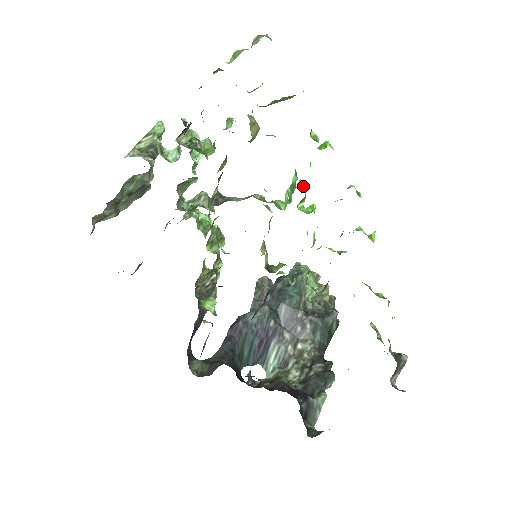
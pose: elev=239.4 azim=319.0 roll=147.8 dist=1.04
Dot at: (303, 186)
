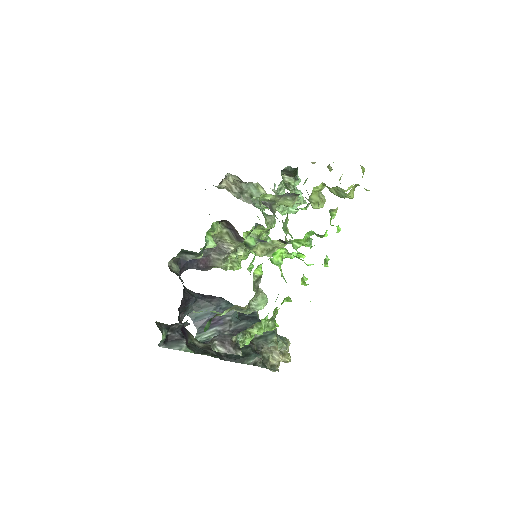
Dot at: (310, 242)
